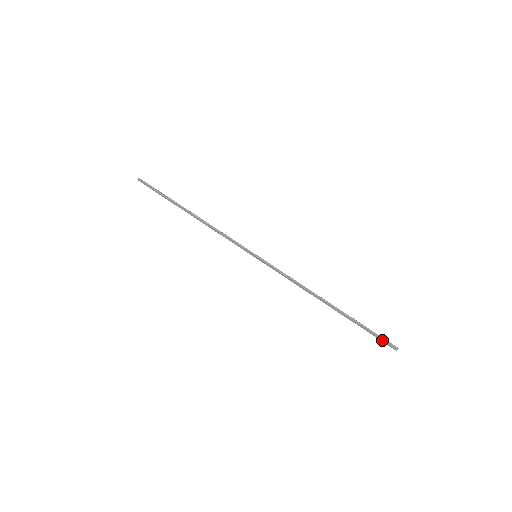
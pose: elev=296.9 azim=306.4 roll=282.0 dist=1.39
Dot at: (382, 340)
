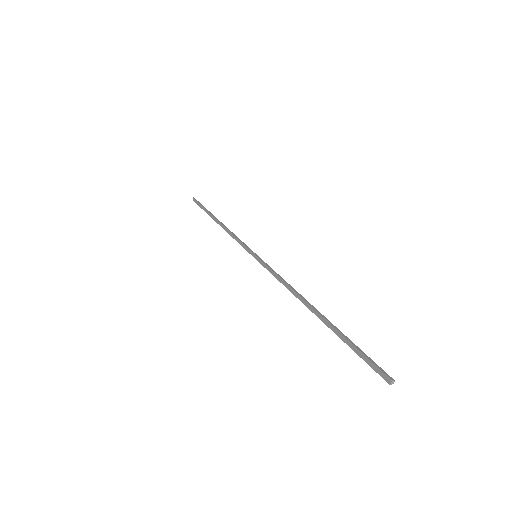
Dot at: (371, 363)
